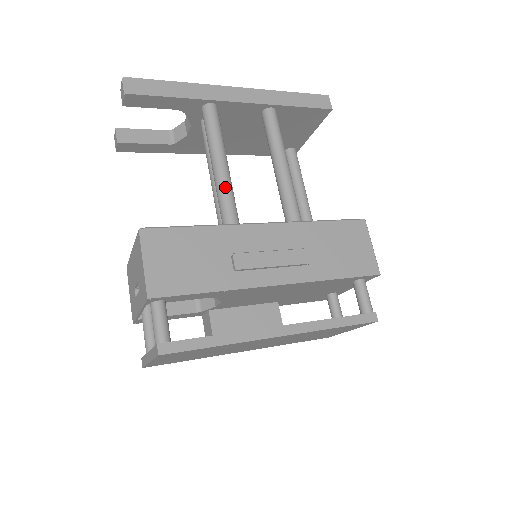
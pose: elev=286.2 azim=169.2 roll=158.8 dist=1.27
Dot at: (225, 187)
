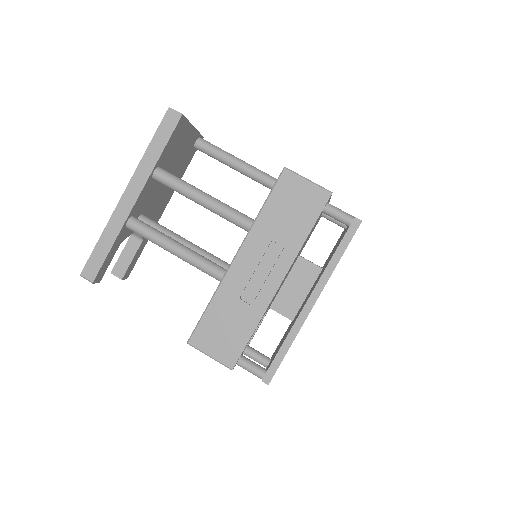
Dot at: (193, 262)
